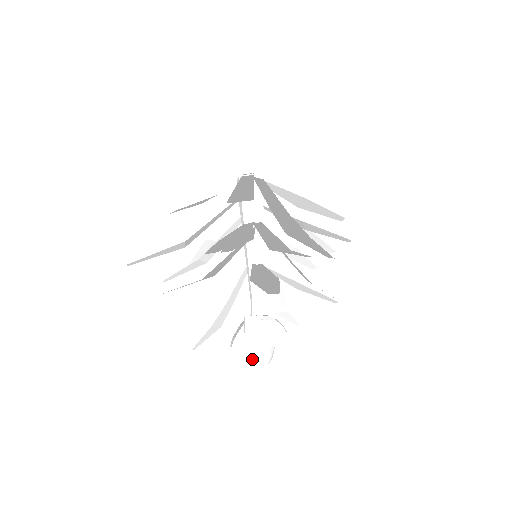
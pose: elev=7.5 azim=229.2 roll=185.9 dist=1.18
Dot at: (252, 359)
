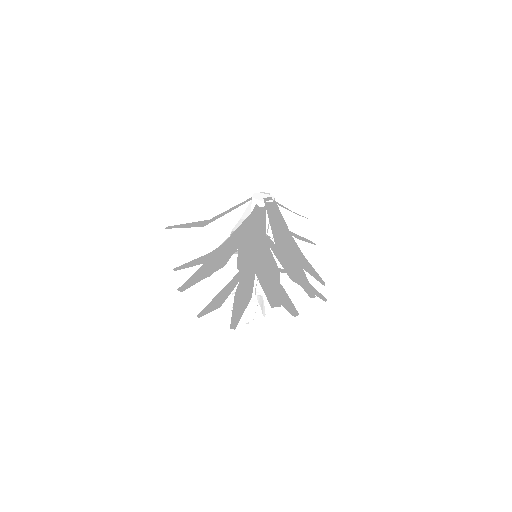
Dot at: occluded
